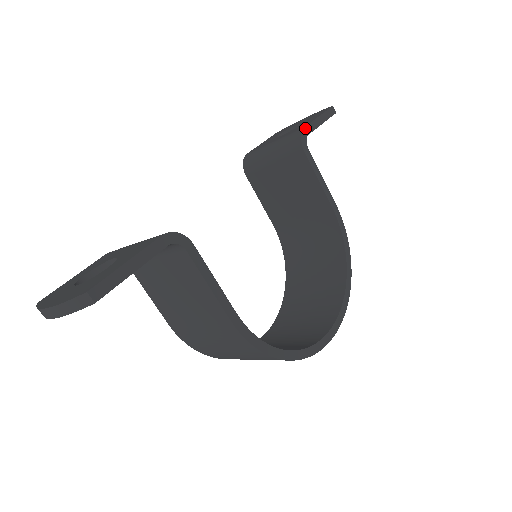
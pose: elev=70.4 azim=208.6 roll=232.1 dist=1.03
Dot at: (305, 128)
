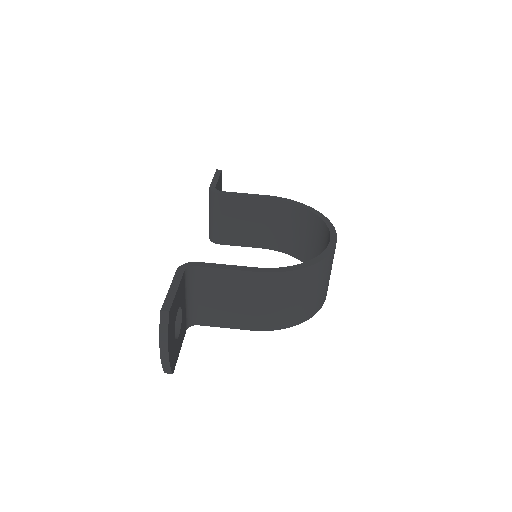
Dot at: (210, 187)
